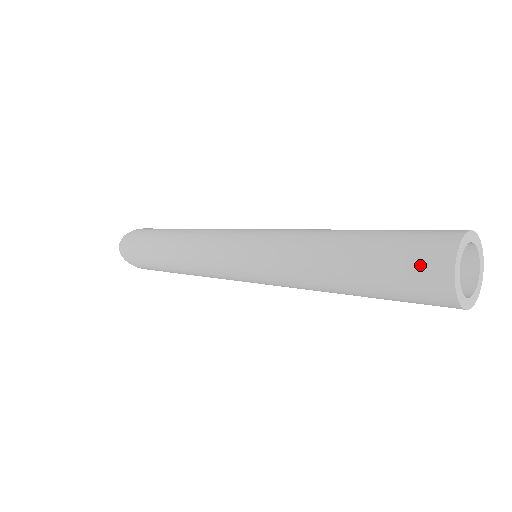
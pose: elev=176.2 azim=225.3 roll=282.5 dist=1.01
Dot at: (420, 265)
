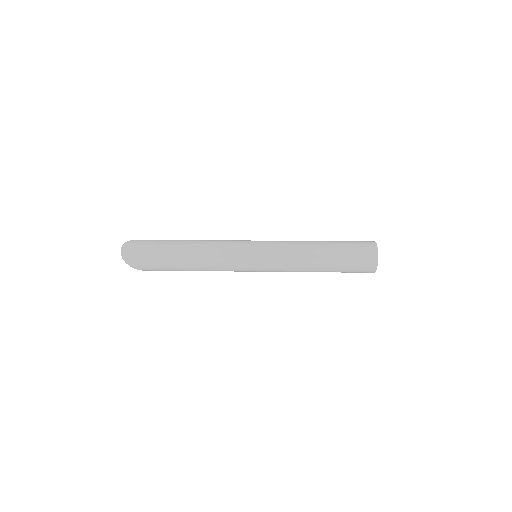
Dot at: (364, 253)
